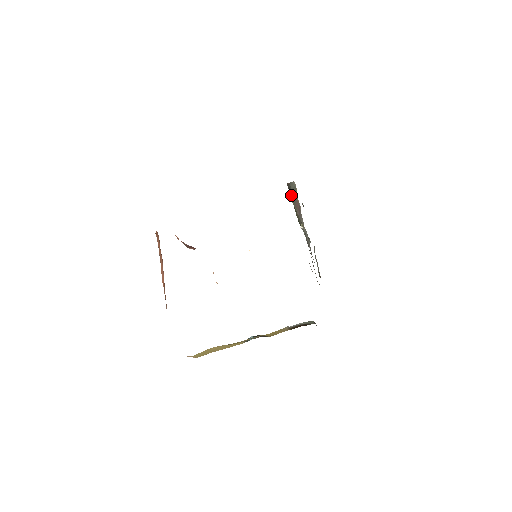
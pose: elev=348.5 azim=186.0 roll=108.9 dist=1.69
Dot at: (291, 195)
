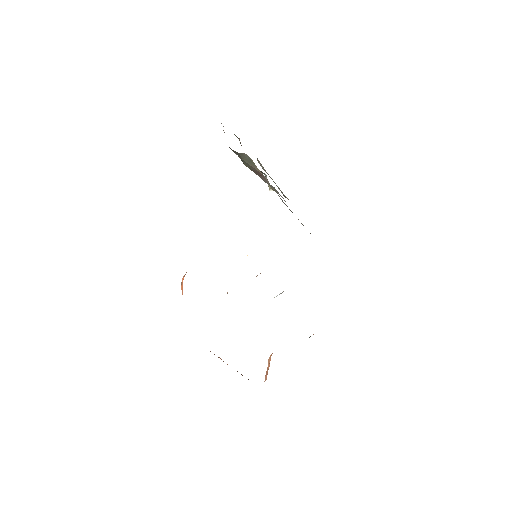
Dot at: (244, 163)
